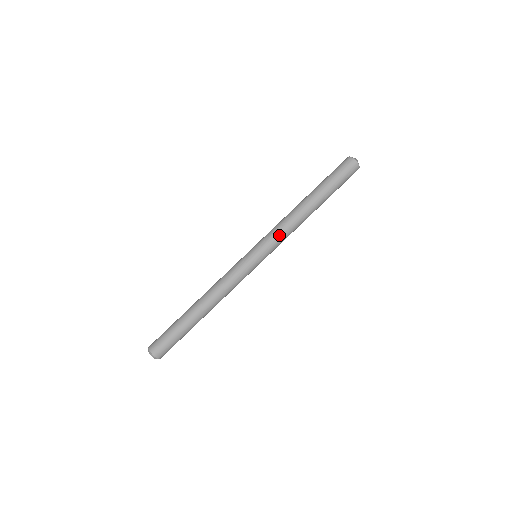
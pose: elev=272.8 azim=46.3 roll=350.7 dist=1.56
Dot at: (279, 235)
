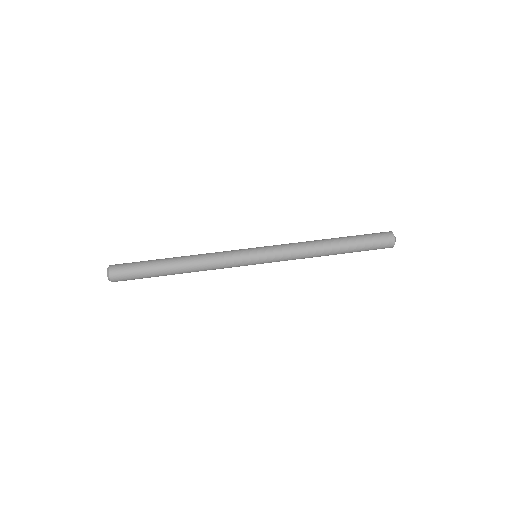
Dot at: (288, 250)
